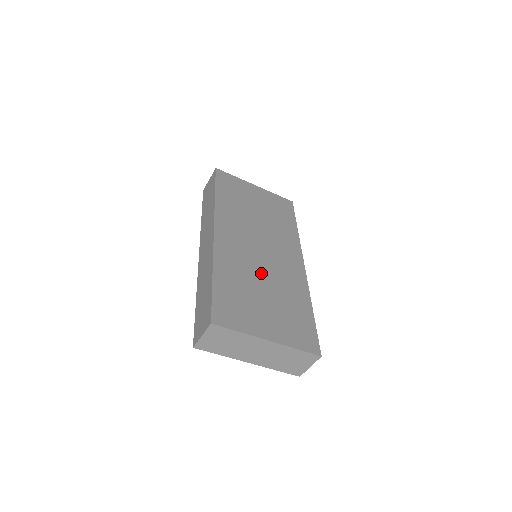
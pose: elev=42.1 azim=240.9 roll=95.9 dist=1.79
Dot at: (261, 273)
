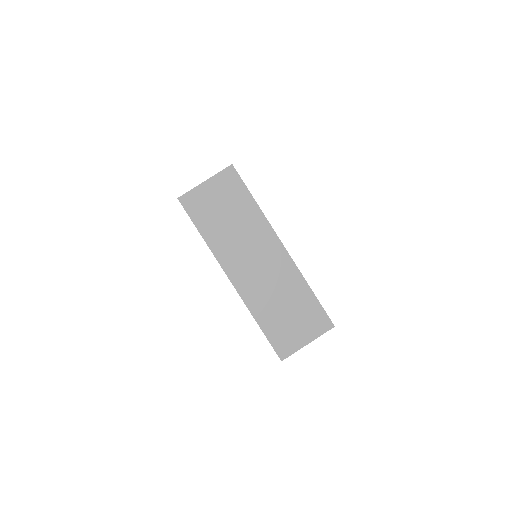
Dot at: occluded
